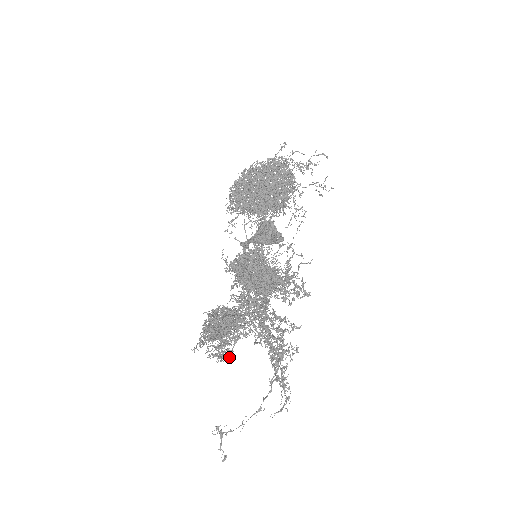
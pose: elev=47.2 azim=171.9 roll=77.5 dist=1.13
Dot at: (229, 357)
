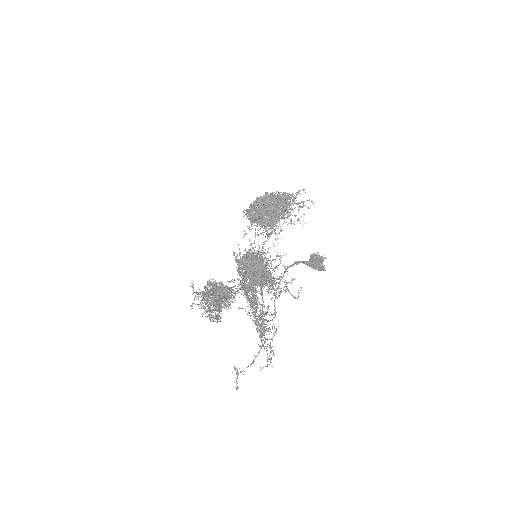
Dot at: occluded
